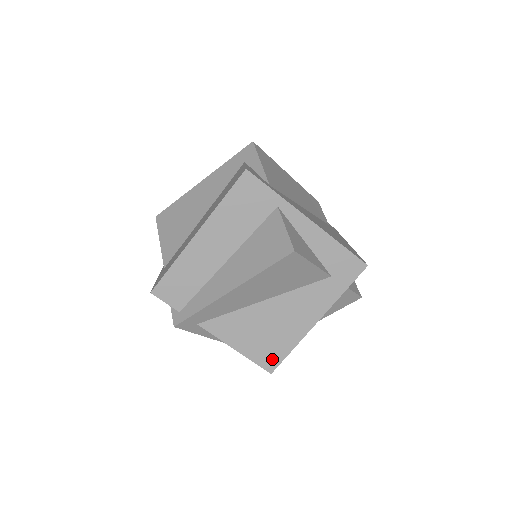
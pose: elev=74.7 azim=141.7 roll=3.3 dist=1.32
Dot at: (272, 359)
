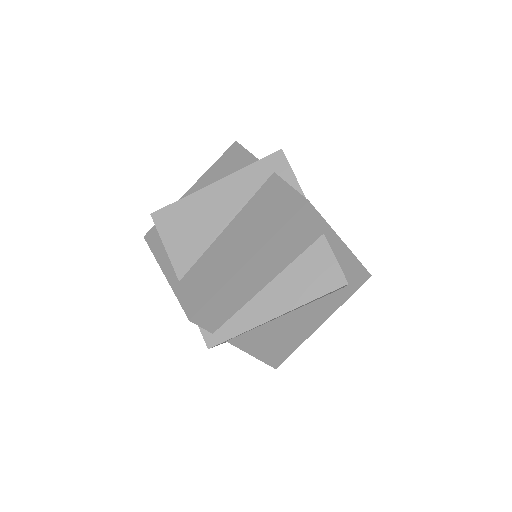
Dot at: (280, 358)
